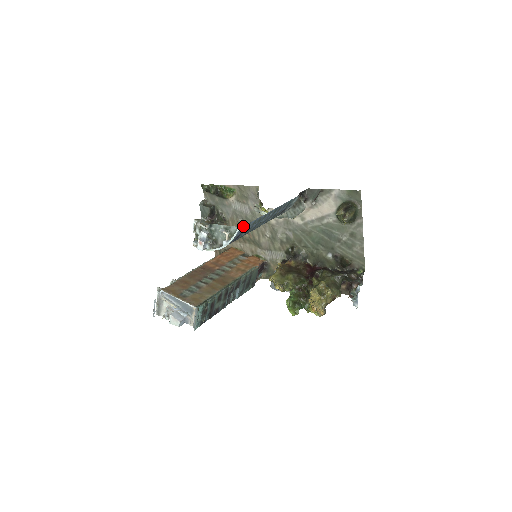
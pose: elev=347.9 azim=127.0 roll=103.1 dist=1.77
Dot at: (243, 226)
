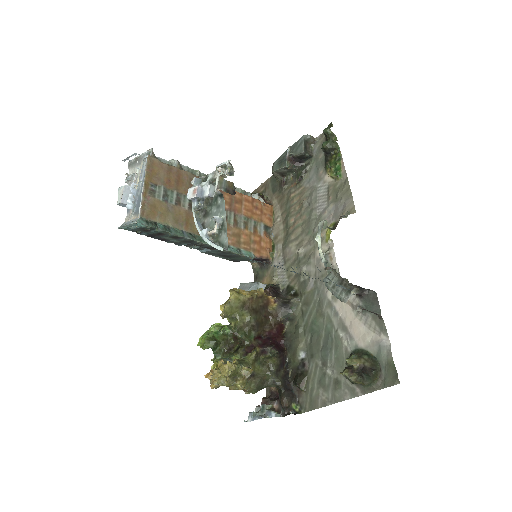
Dot at: occluded
